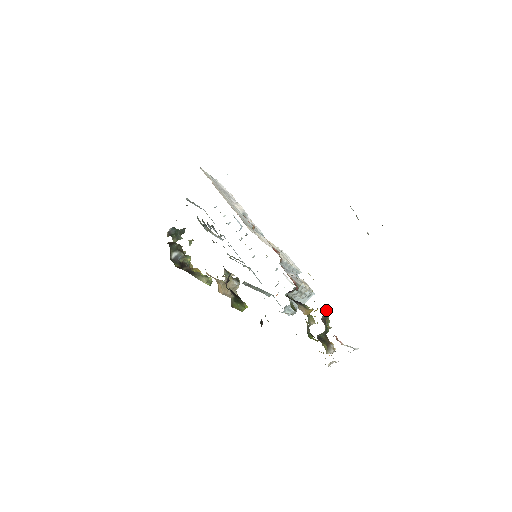
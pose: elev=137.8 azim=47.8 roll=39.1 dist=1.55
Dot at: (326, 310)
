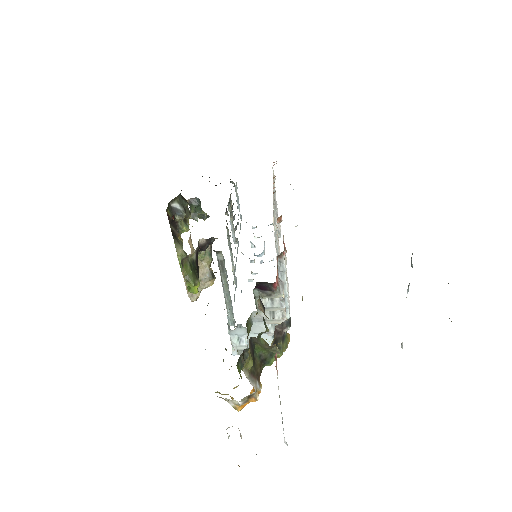
Dot at: (289, 338)
